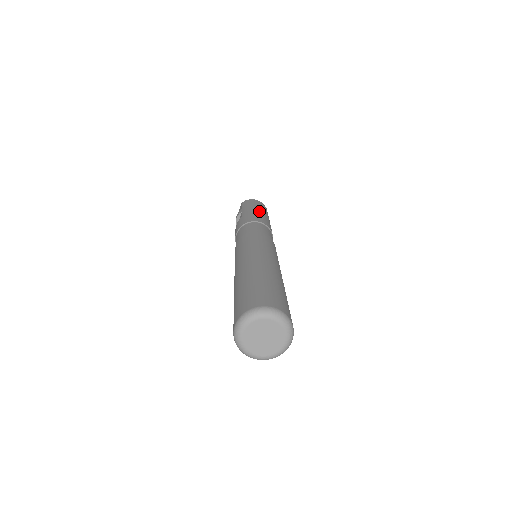
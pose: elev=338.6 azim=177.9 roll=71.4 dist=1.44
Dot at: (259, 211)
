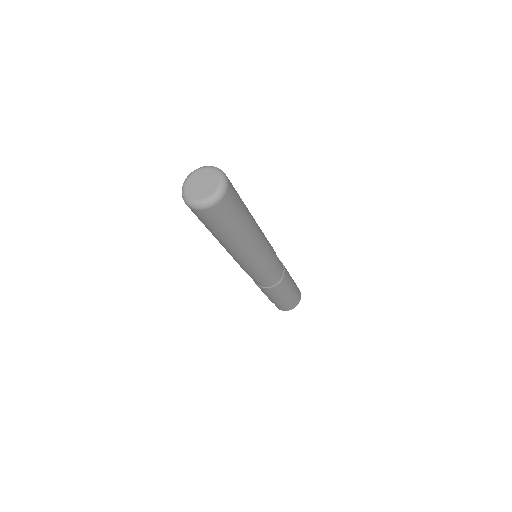
Dot at: occluded
